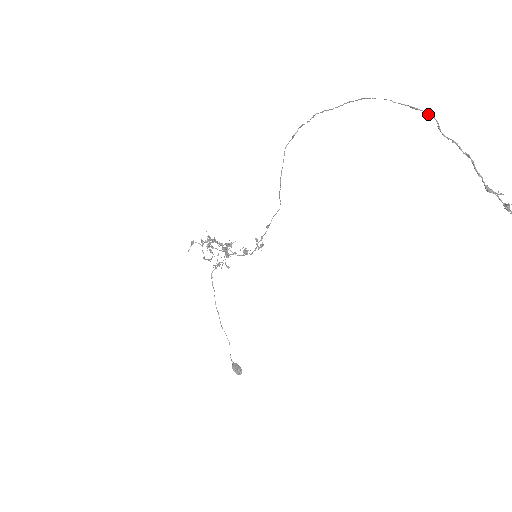
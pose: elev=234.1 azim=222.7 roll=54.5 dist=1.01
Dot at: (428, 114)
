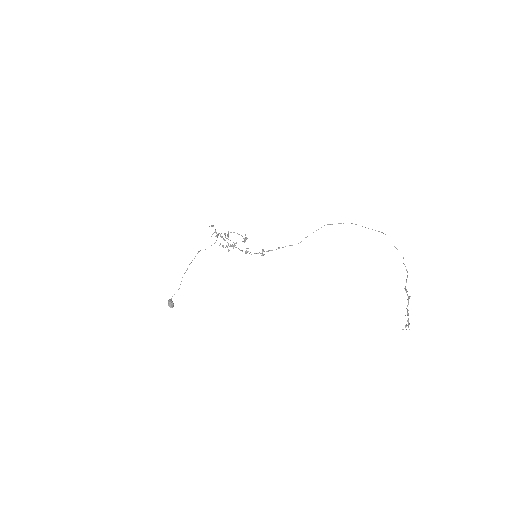
Dot at: occluded
